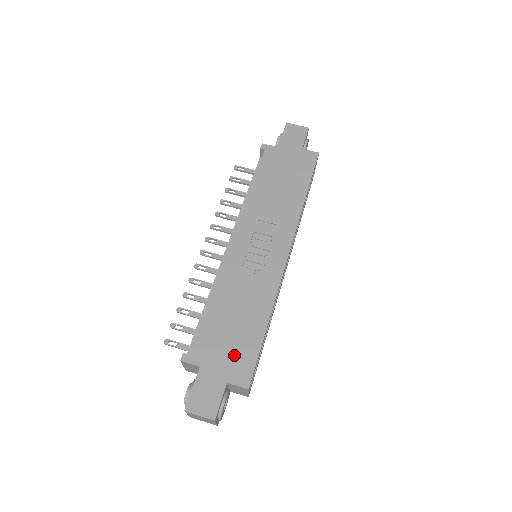
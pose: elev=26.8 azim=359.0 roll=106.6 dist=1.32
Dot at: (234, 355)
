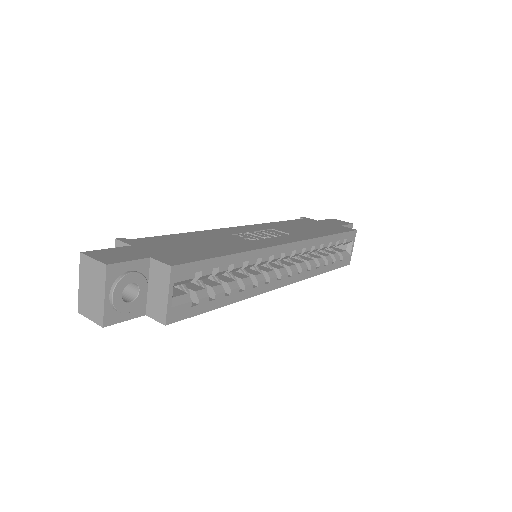
Dot at: (177, 252)
